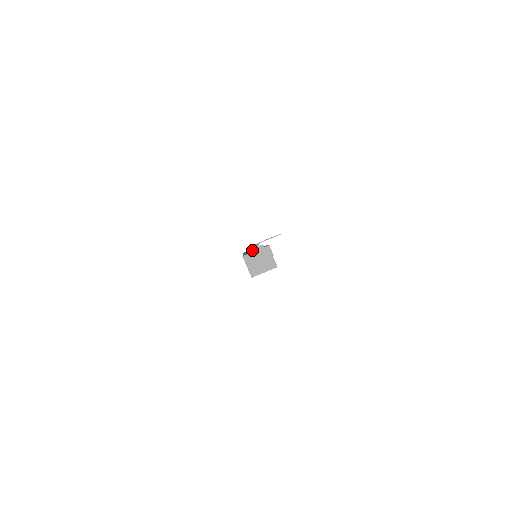
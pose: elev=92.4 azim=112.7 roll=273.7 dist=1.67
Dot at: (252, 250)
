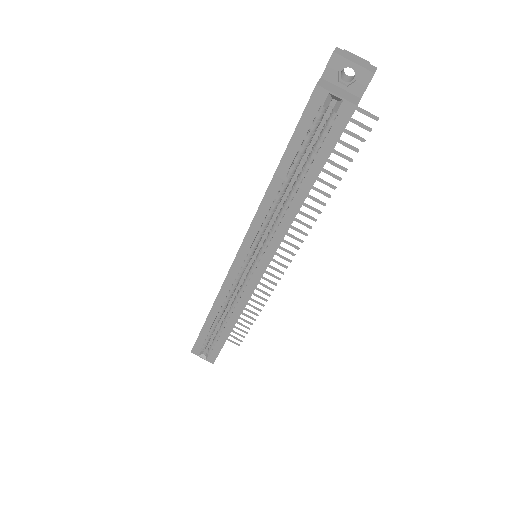
Dot at: (353, 54)
